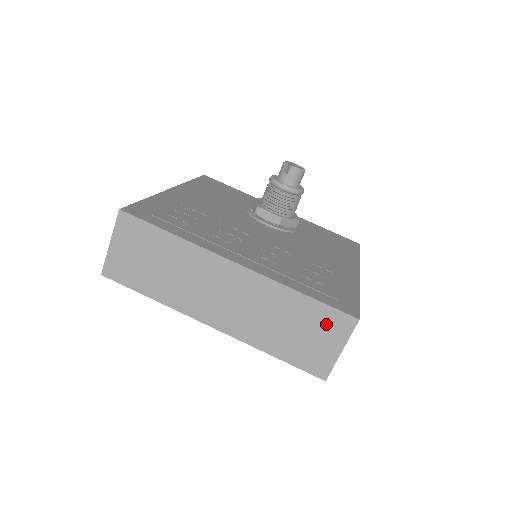
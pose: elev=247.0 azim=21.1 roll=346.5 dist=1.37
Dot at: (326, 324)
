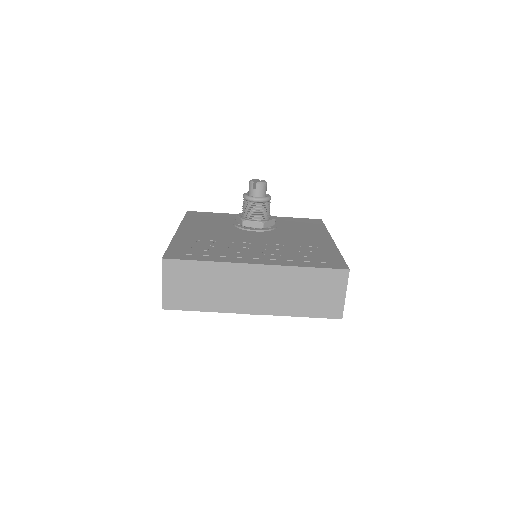
Dot at: (329, 281)
